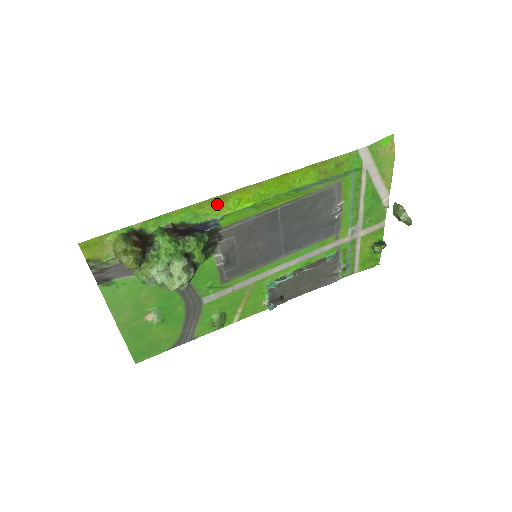
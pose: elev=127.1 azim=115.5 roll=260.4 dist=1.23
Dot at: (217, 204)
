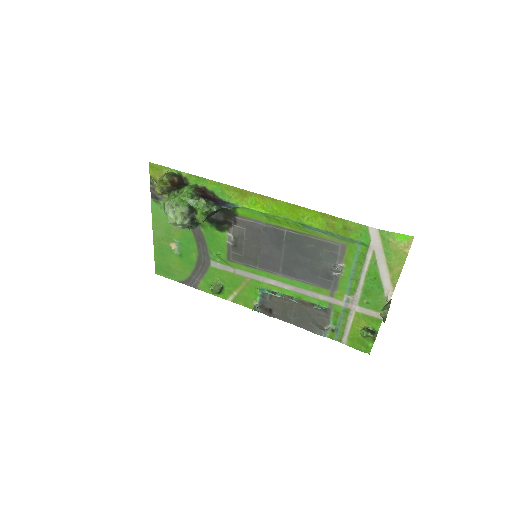
Dot at: (240, 195)
